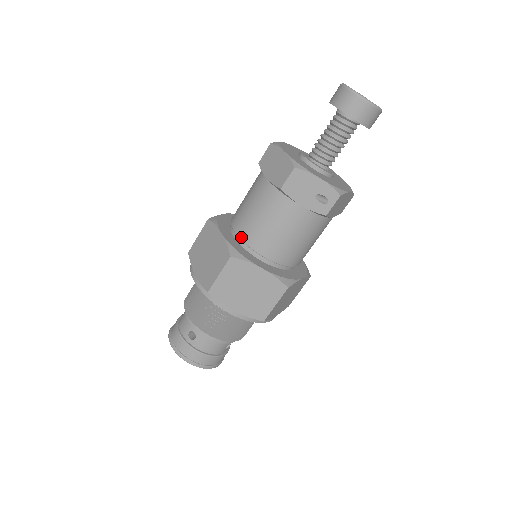
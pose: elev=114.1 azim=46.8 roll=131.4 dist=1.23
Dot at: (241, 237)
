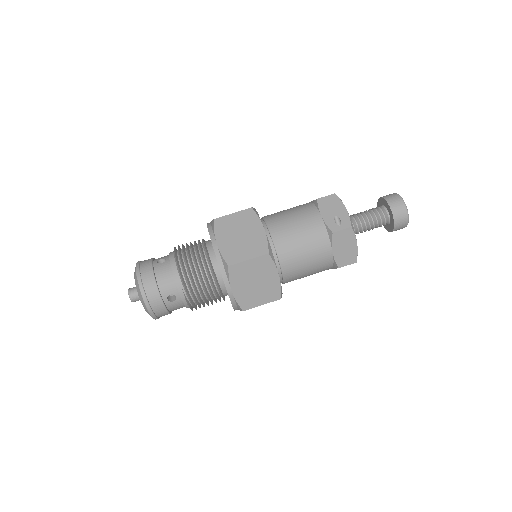
Dot at: (265, 217)
